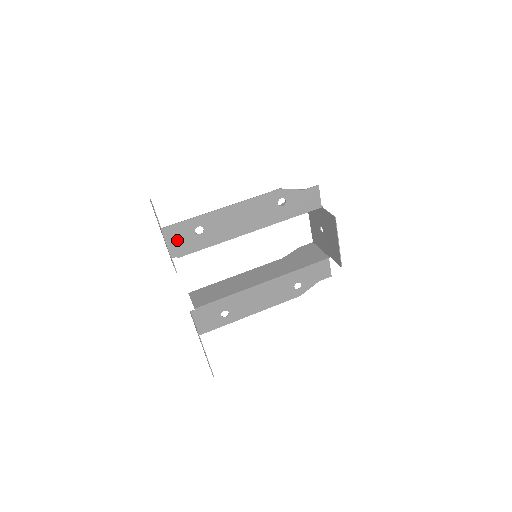
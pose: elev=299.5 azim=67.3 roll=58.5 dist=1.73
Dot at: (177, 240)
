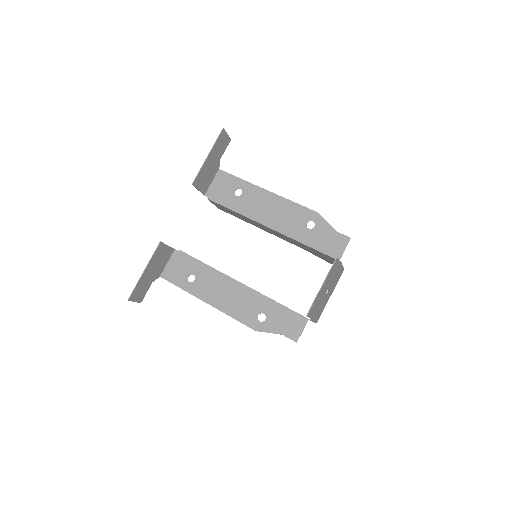
Dot at: (220, 186)
